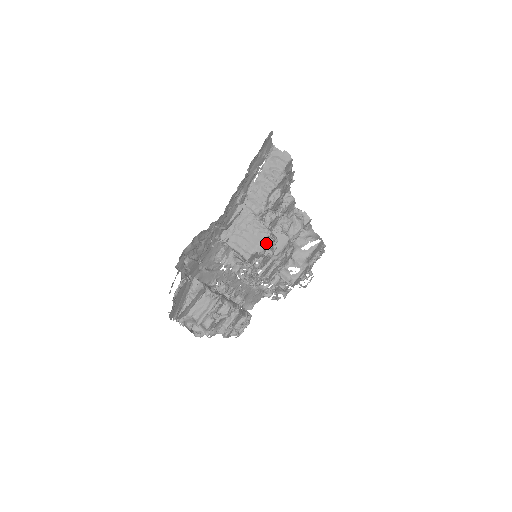
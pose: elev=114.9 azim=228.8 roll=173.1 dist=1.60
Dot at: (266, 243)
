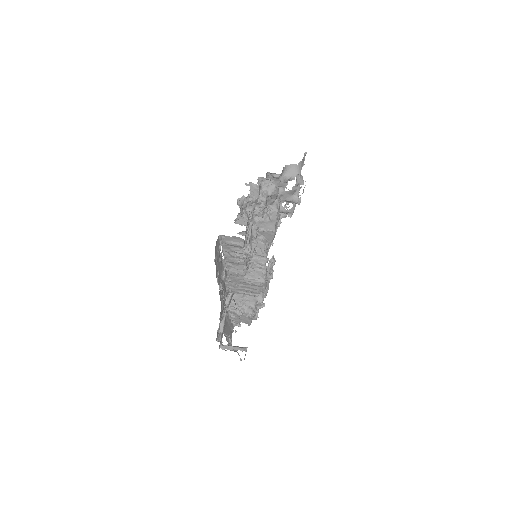
Dot at: occluded
